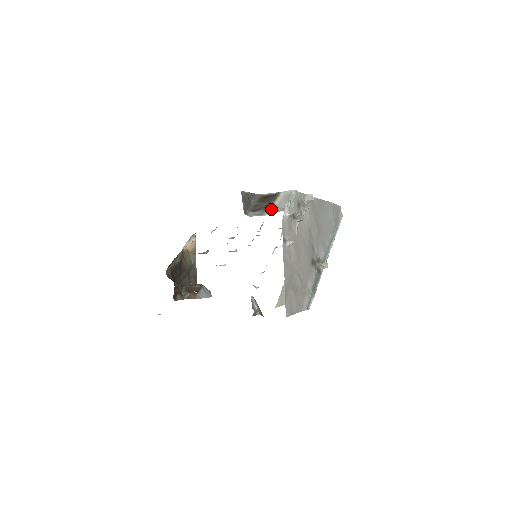
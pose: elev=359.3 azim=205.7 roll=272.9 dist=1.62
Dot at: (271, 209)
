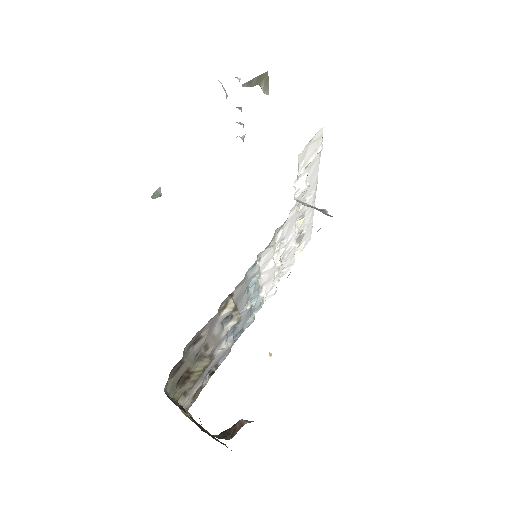
Dot at: occluded
